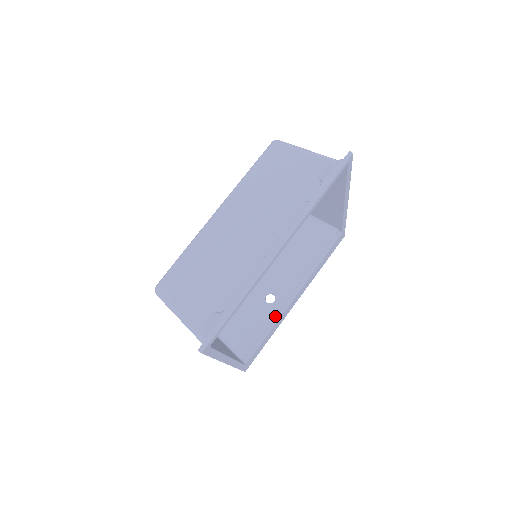
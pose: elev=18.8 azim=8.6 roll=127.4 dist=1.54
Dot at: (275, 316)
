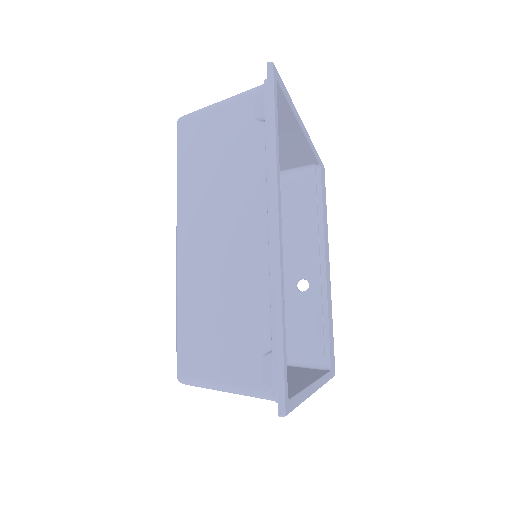
Dot at: (321, 299)
